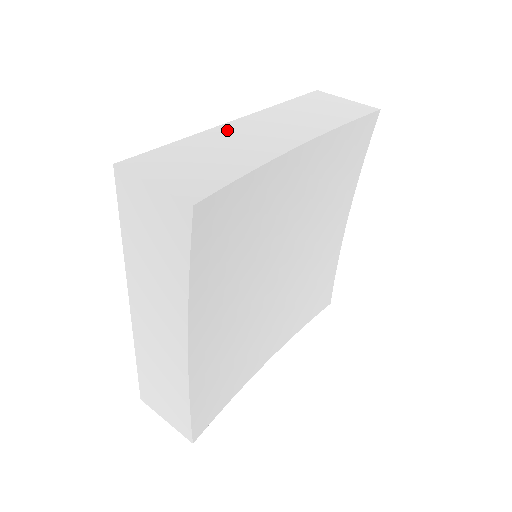
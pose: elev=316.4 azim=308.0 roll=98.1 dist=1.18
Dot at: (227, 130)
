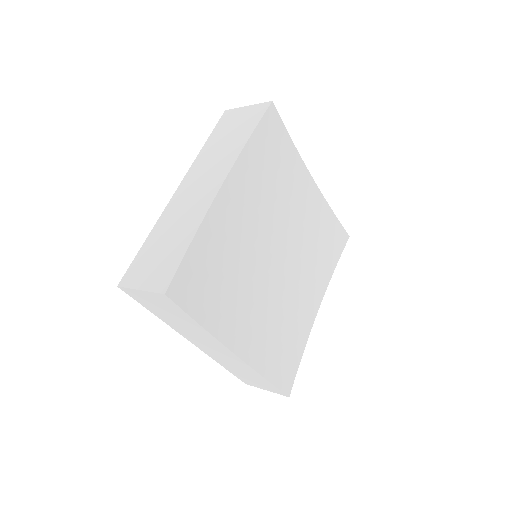
Dot at: occluded
